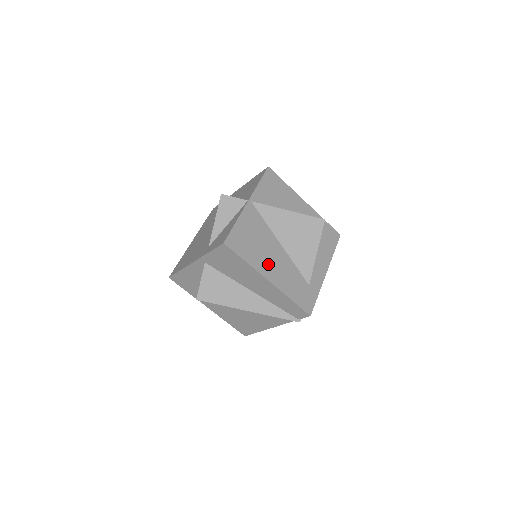
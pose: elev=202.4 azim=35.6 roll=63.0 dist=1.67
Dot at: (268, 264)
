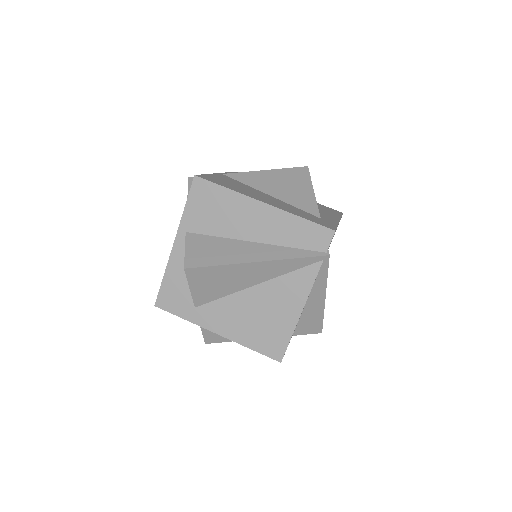
Dot at: (257, 197)
